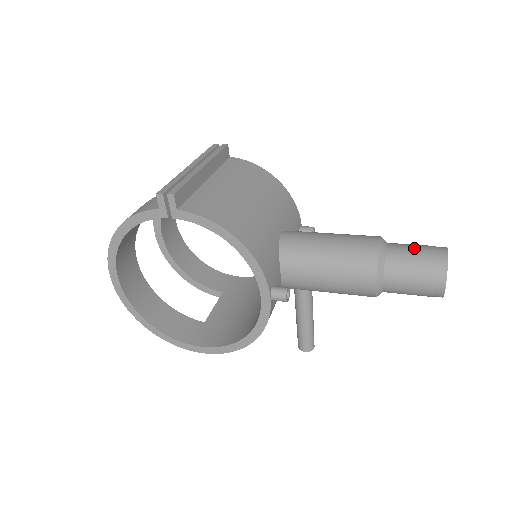
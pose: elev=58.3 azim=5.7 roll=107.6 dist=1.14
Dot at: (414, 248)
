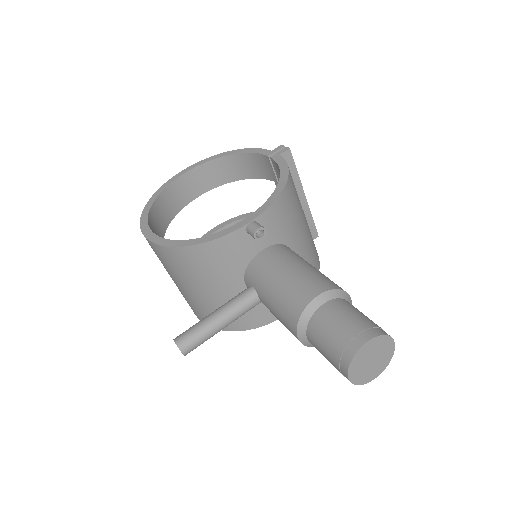
Dot at: occluded
